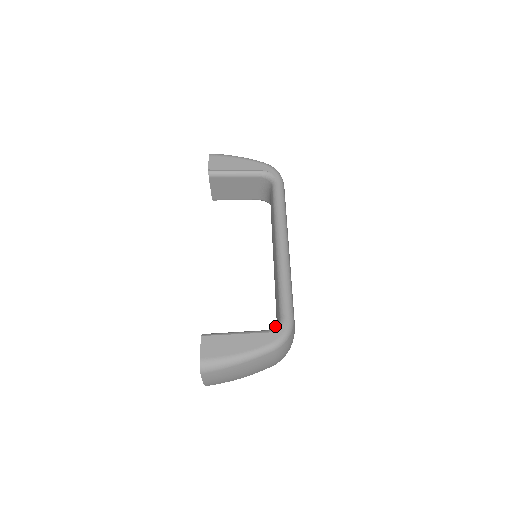
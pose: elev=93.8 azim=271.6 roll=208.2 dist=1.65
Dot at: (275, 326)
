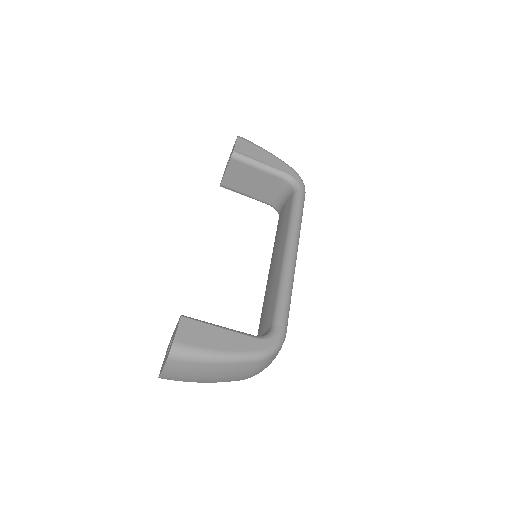
Dot at: (265, 334)
